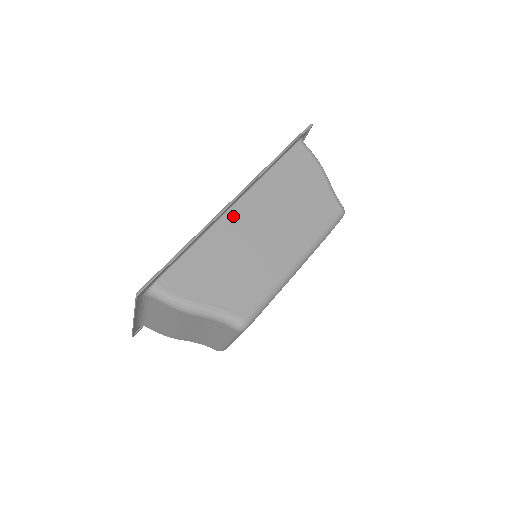
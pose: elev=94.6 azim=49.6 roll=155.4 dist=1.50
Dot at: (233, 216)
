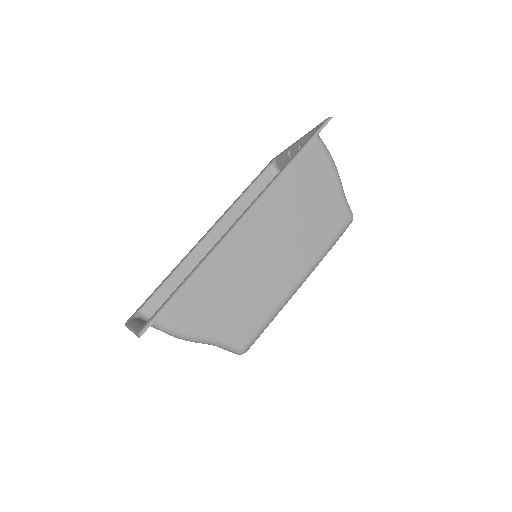
Dot at: (238, 234)
